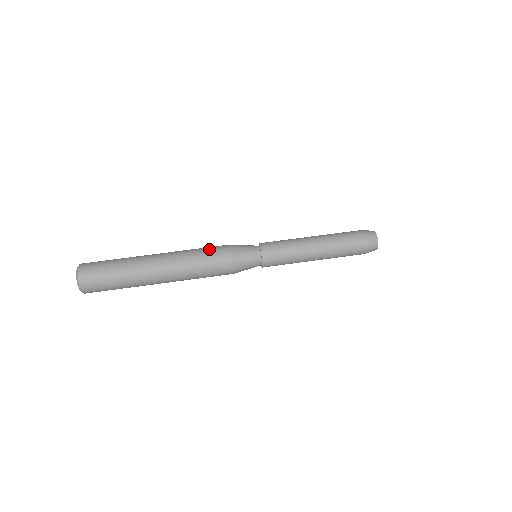
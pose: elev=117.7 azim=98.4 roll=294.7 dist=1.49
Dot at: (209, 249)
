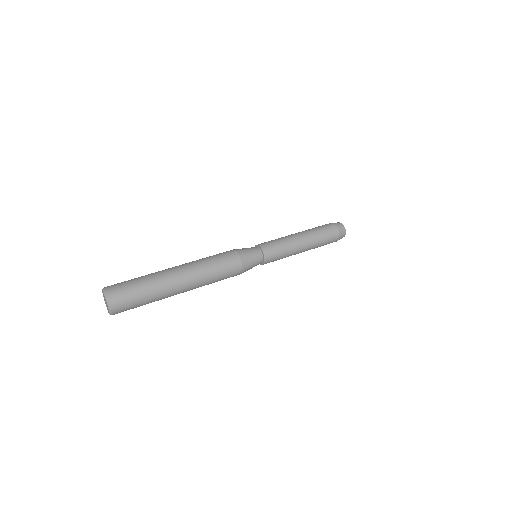
Dot at: (220, 256)
